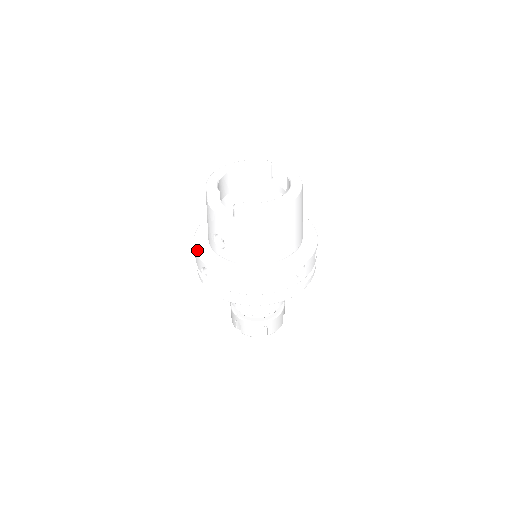
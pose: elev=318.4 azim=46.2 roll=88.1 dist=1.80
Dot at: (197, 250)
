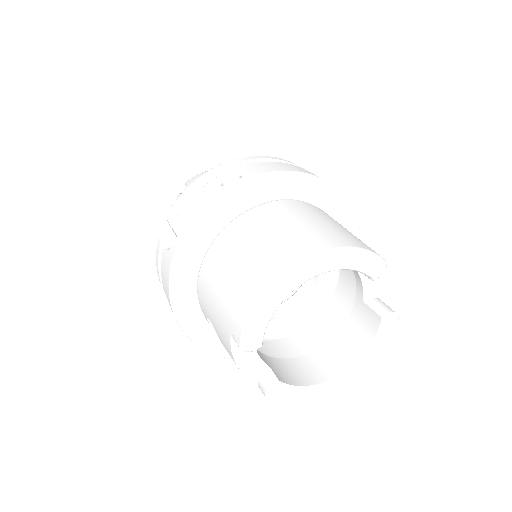
Dot at: (172, 290)
